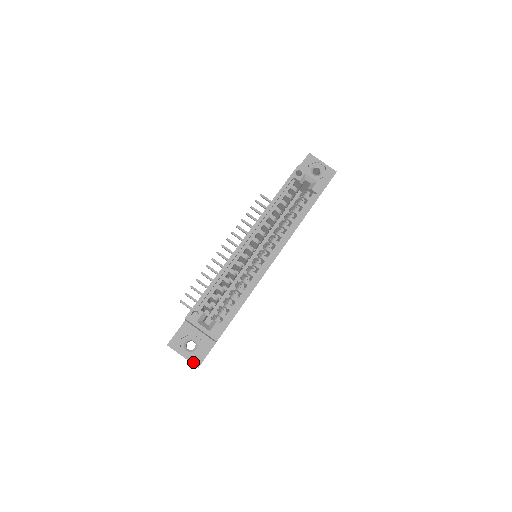
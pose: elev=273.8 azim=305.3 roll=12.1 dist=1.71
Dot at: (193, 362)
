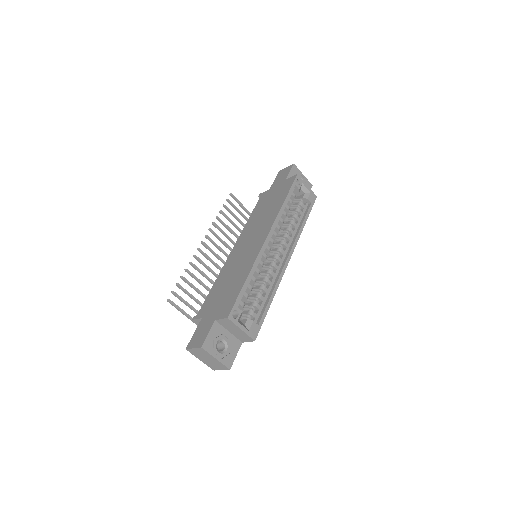
Dot at: (225, 364)
